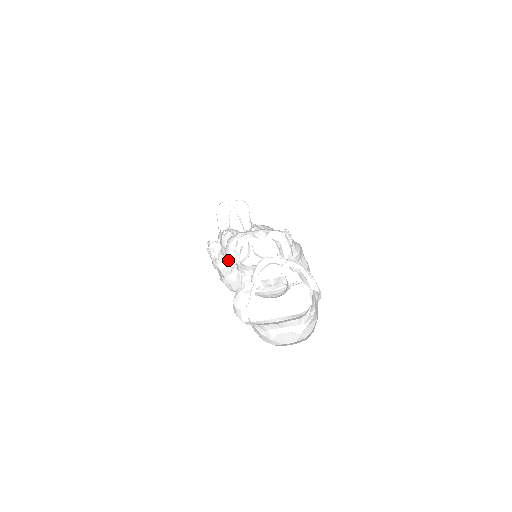
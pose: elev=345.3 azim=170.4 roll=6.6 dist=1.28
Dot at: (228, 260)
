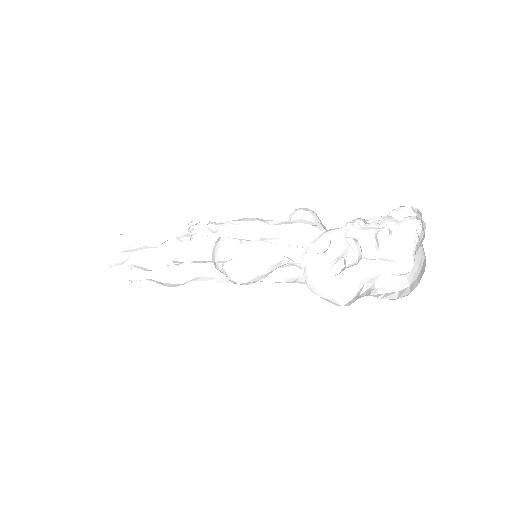
Dot at: (246, 235)
